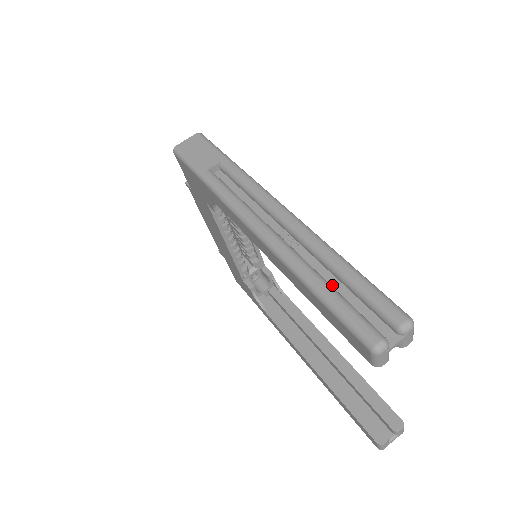
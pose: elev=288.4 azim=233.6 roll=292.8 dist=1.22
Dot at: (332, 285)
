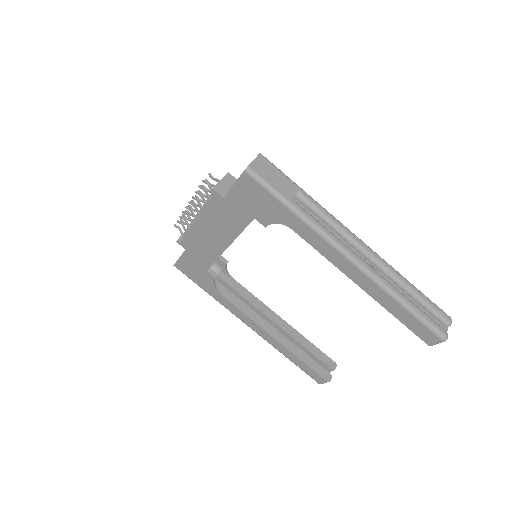
Dot at: occluded
